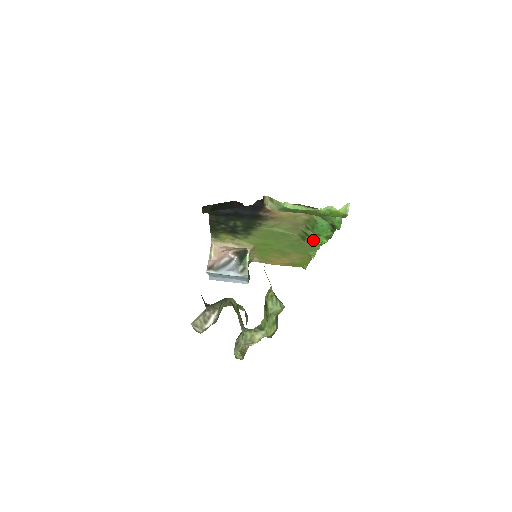
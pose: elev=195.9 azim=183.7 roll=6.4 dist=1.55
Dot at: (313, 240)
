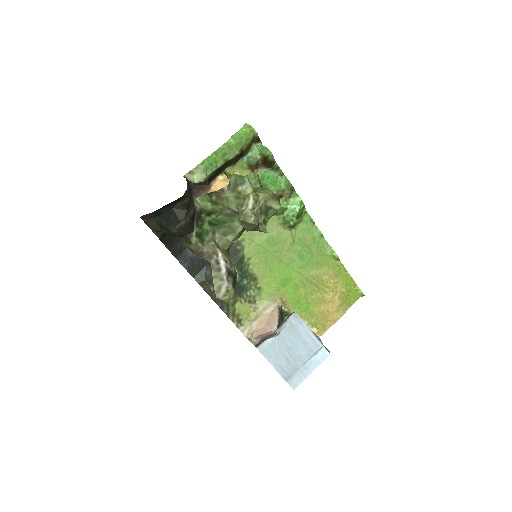
Dot at: (291, 211)
